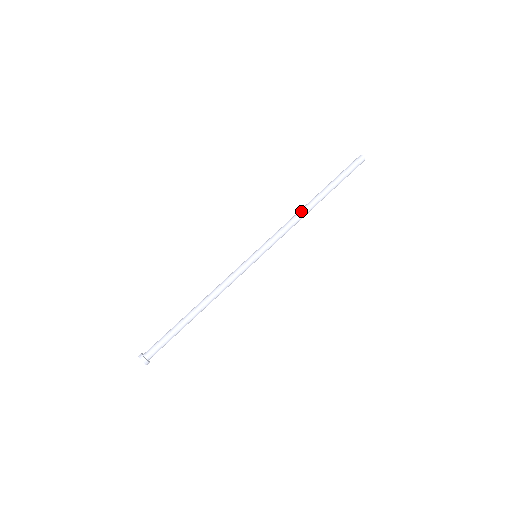
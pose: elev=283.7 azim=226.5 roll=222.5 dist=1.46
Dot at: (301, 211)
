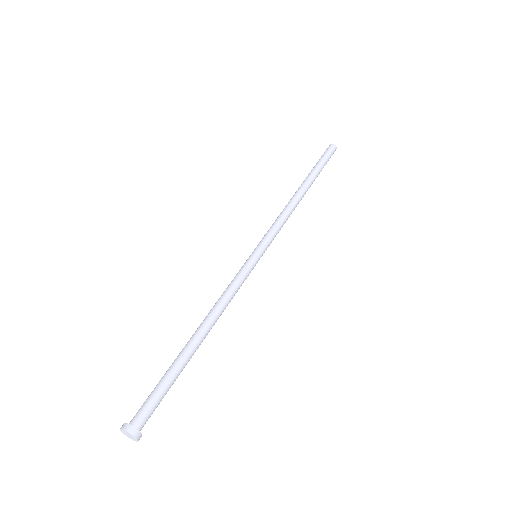
Dot at: (290, 200)
